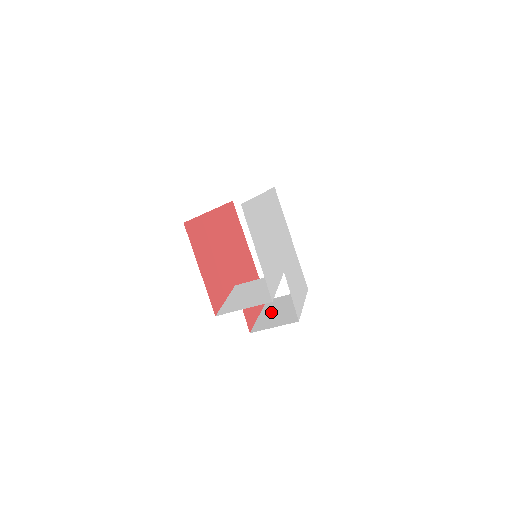
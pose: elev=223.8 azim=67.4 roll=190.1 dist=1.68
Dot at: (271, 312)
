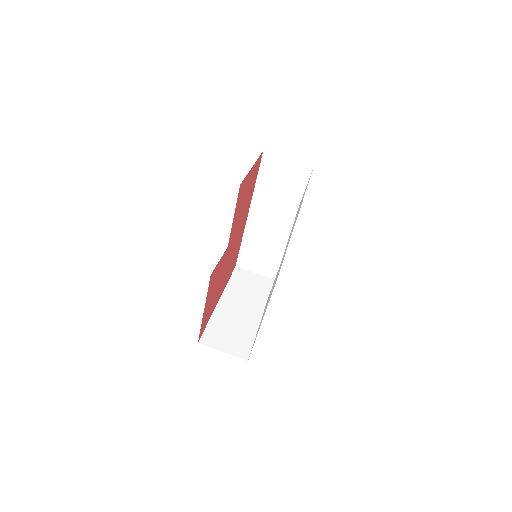
Dot at: occluded
